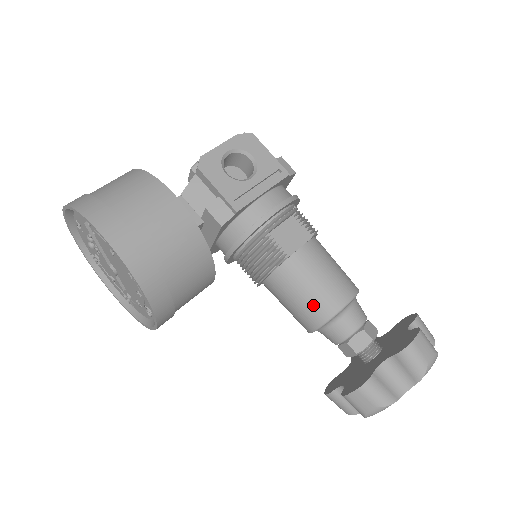
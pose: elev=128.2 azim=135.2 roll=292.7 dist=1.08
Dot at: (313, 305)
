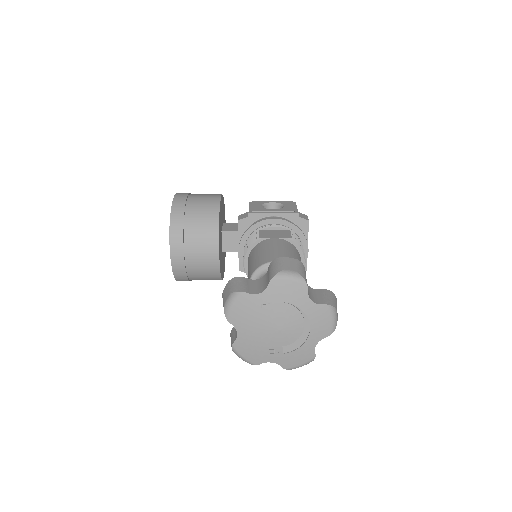
Dot at: (256, 262)
